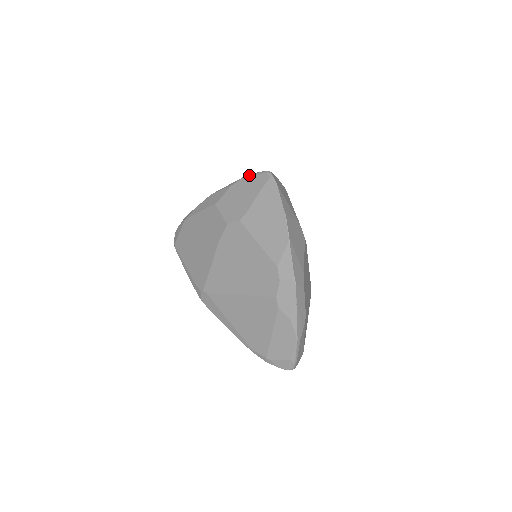
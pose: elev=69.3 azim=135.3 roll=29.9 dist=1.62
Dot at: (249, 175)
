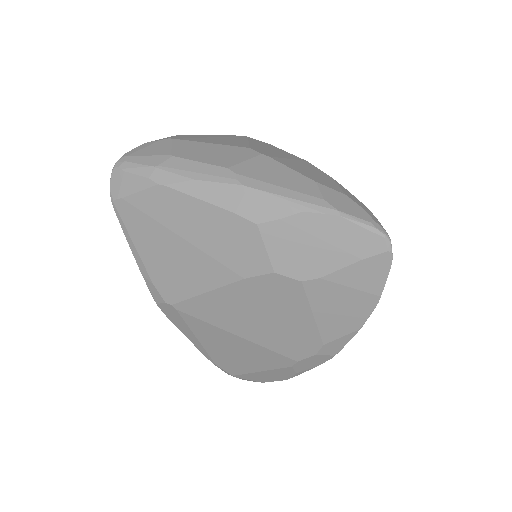
Dot at: (349, 219)
